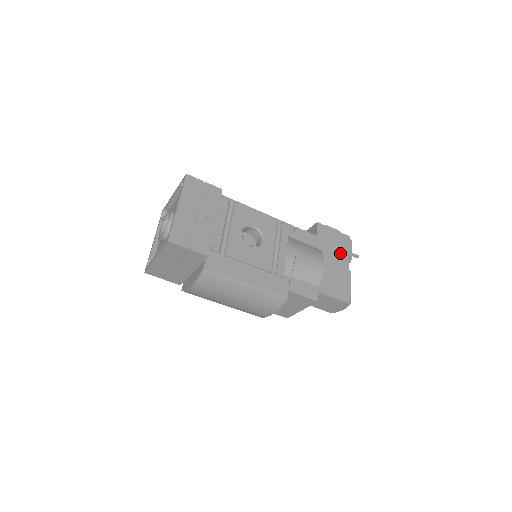
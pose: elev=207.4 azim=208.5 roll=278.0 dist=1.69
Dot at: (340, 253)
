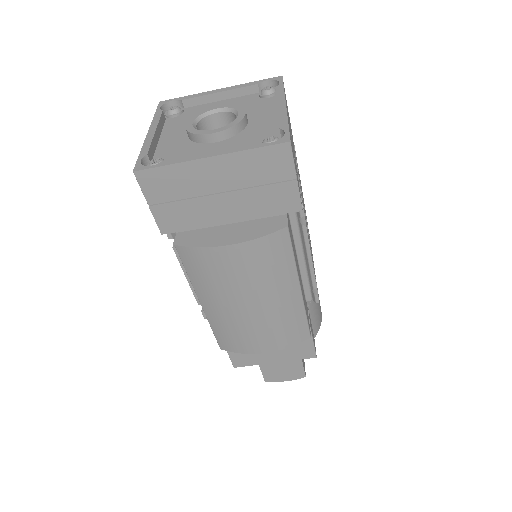
Dot at: occluded
